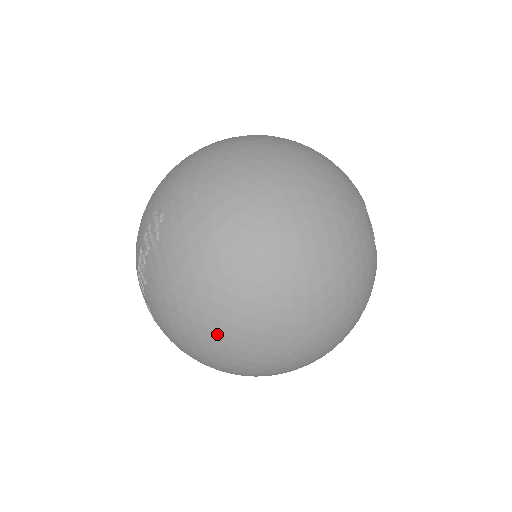
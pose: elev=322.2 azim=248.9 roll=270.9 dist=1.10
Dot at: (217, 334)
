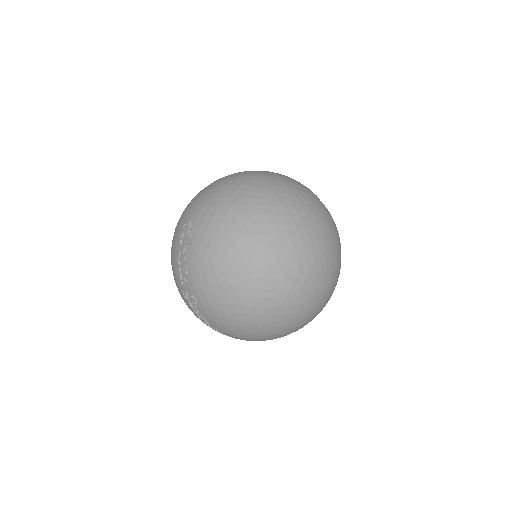
Dot at: (248, 279)
